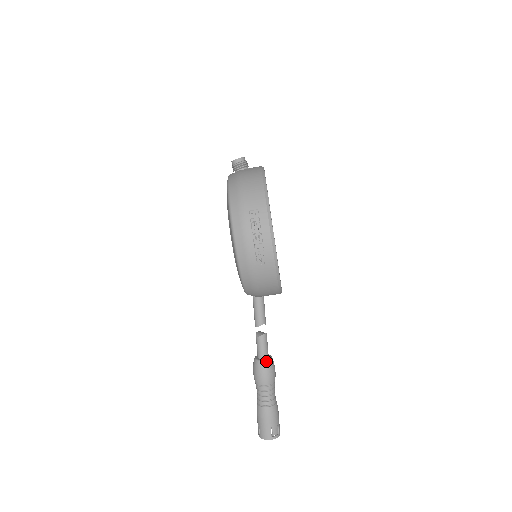
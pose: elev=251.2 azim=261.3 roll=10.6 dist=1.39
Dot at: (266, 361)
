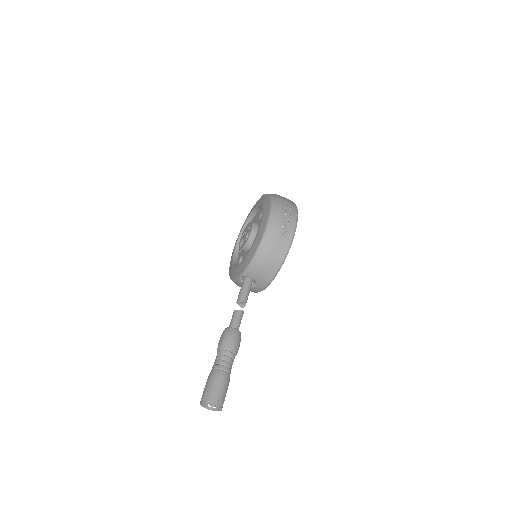
Dot at: (238, 330)
